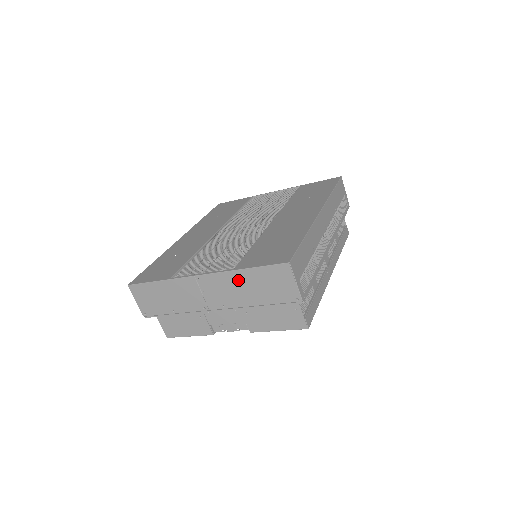
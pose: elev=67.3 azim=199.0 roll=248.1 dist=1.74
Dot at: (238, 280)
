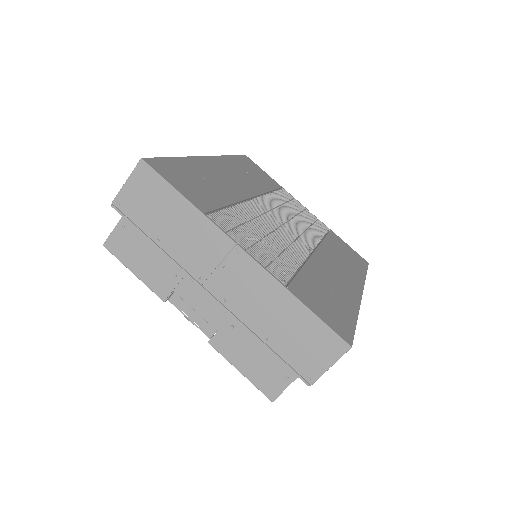
Dot at: (277, 300)
